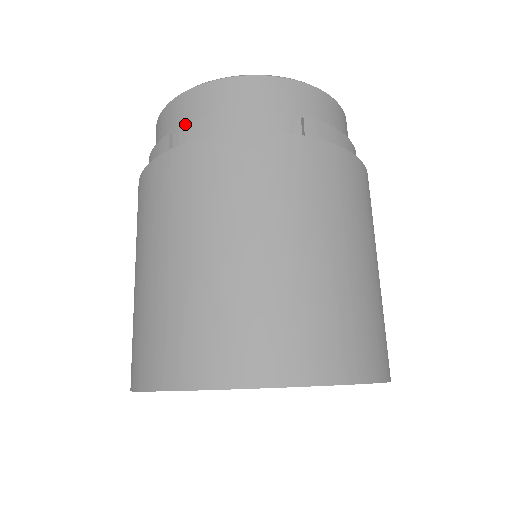
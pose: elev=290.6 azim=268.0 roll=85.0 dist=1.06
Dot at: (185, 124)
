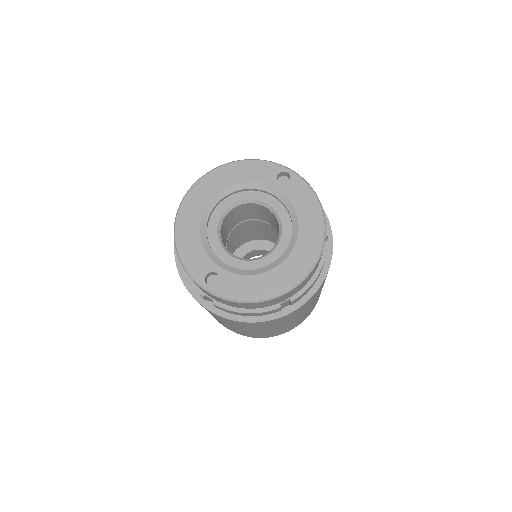
Dot at: occluded
